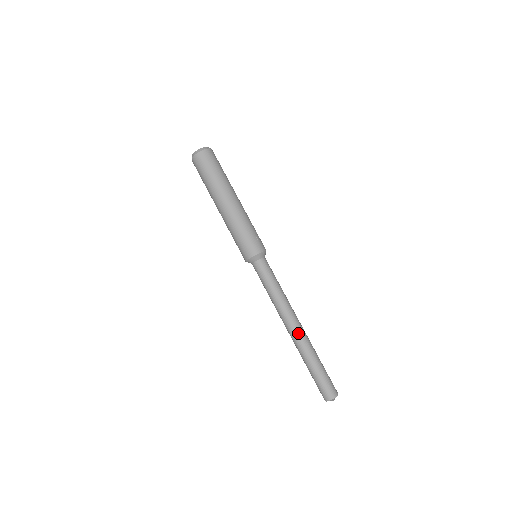
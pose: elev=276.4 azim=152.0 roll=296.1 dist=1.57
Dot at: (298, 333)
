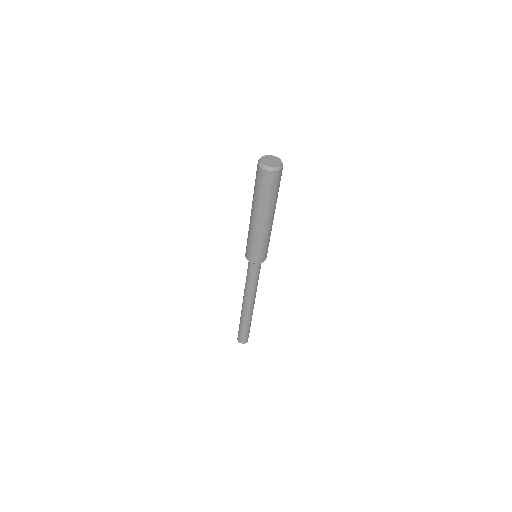
Dot at: (251, 310)
